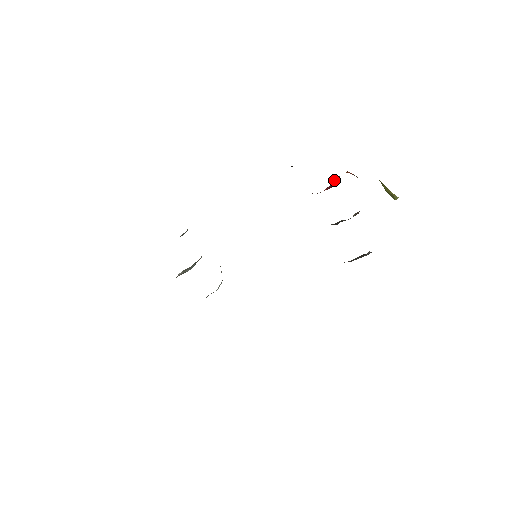
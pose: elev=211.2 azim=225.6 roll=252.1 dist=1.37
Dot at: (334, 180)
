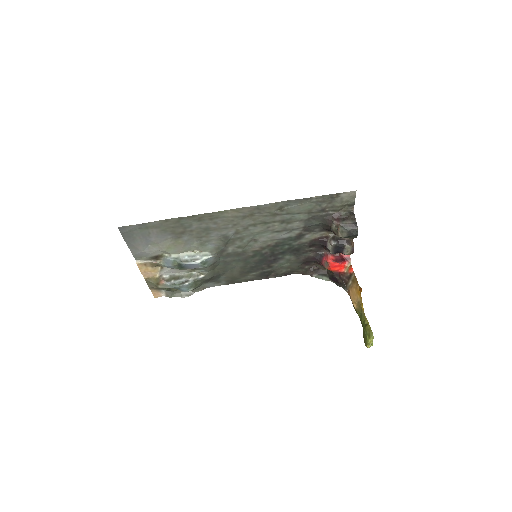
Dot at: (342, 257)
